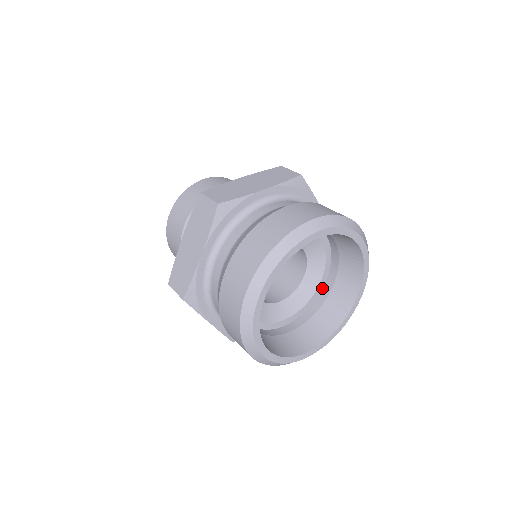
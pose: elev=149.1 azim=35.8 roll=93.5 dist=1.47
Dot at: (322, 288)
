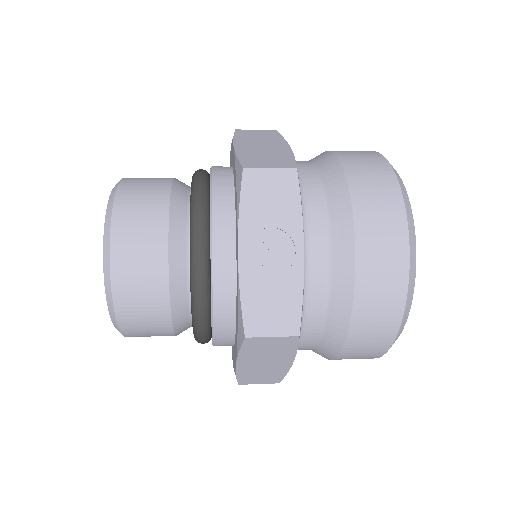
Dot at: occluded
